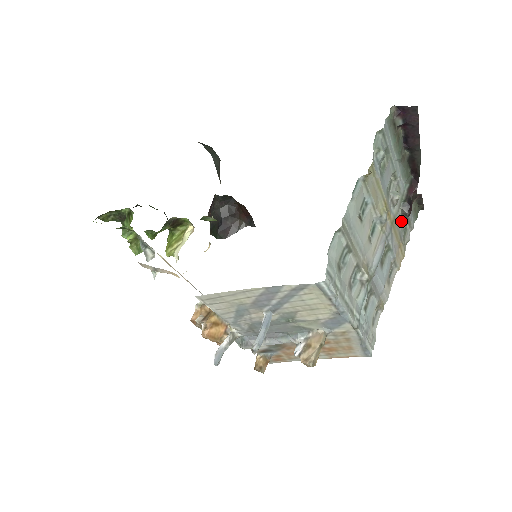
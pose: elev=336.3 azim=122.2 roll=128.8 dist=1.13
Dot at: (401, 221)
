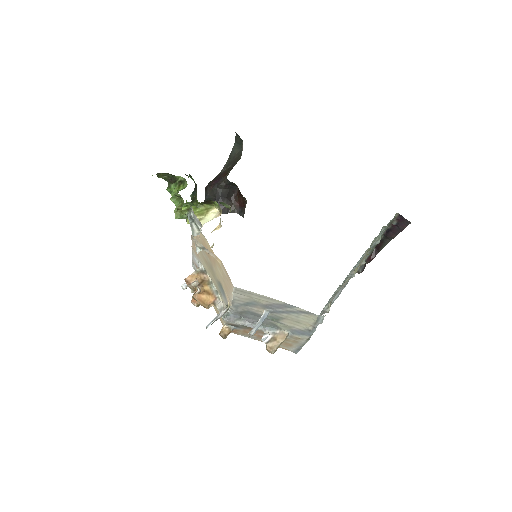
Dot at: occluded
